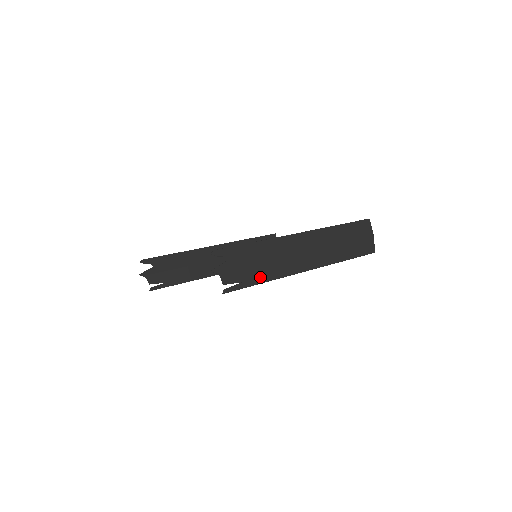
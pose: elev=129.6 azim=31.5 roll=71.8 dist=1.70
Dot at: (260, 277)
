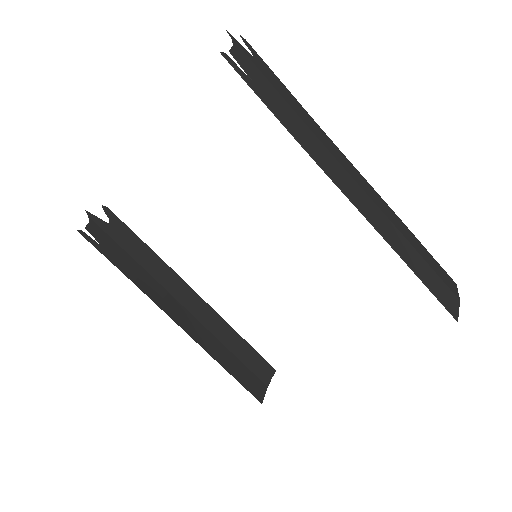
Dot at: (279, 112)
